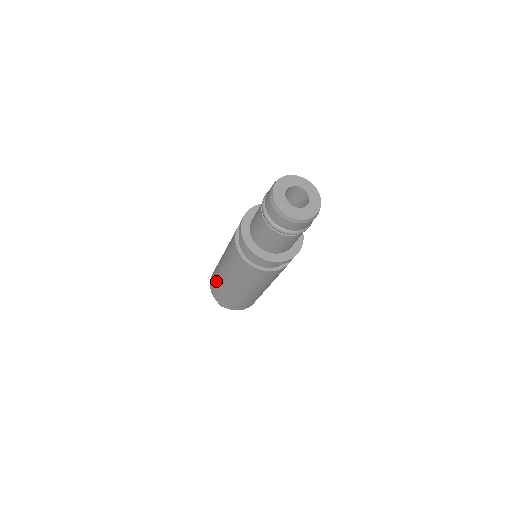
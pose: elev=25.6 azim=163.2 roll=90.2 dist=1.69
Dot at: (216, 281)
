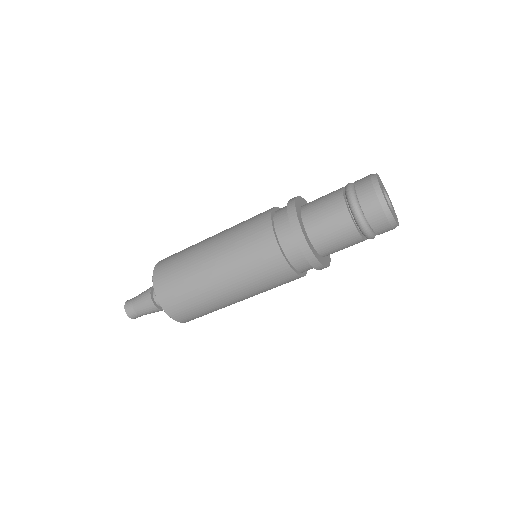
Dot at: (187, 290)
